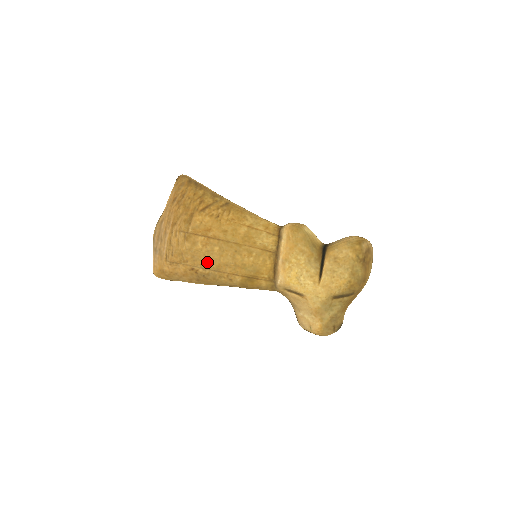
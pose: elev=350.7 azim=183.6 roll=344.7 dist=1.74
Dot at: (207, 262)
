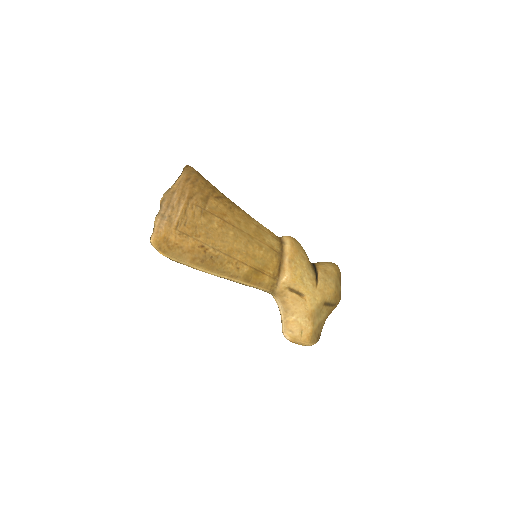
Dot at: (220, 243)
